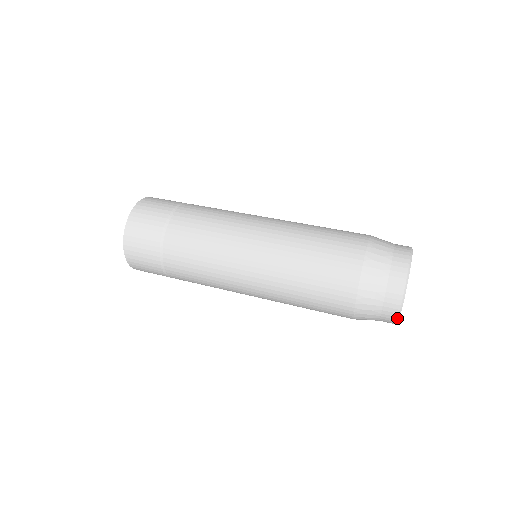
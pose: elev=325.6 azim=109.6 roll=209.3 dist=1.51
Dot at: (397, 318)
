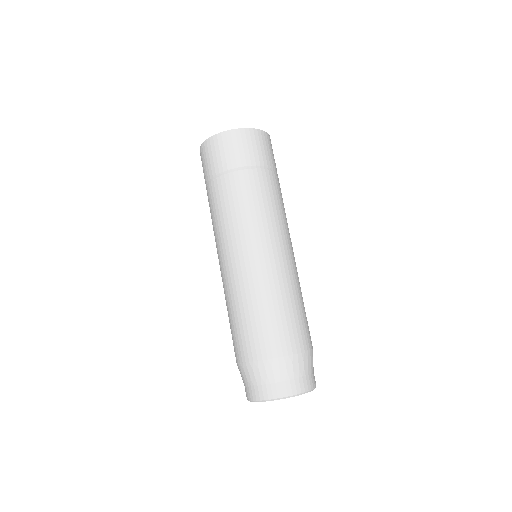
Dot at: occluded
